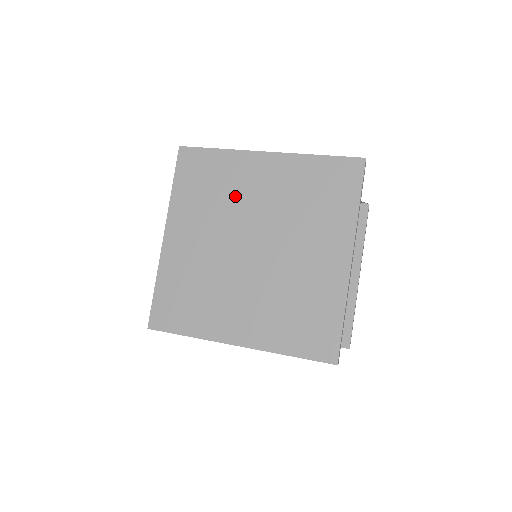
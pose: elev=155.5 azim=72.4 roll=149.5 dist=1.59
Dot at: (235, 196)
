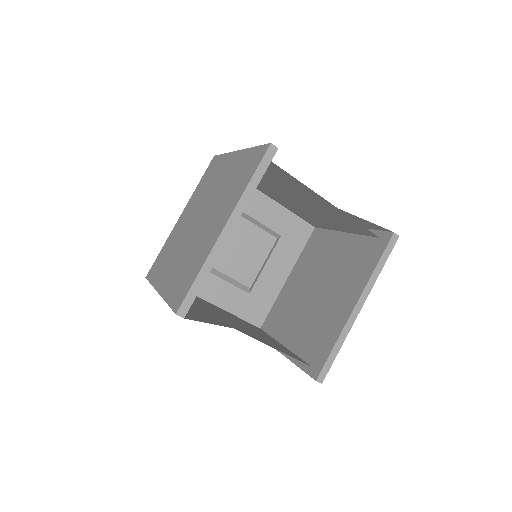
Dot at: (212, 185)
